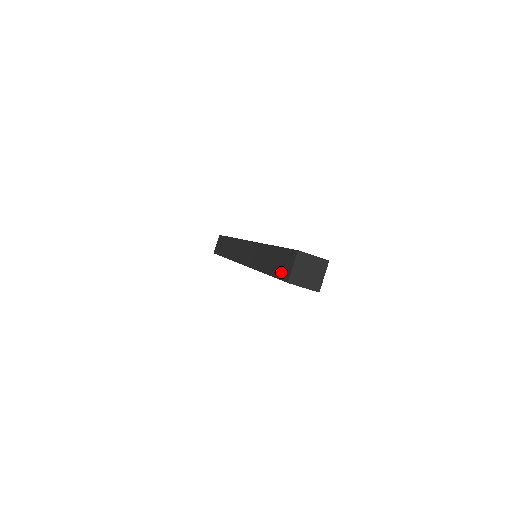
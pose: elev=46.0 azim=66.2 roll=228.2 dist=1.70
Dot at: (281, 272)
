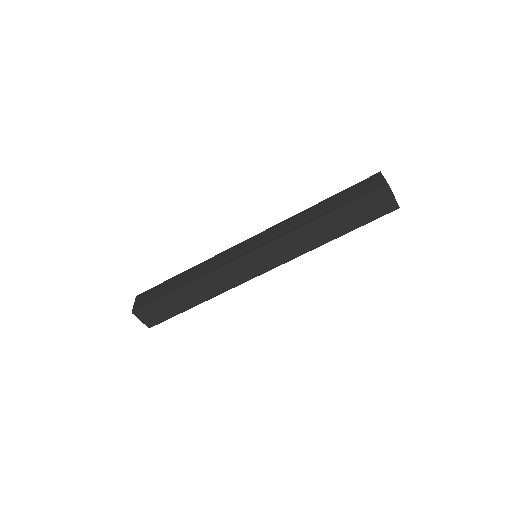
Dot at: (366, 191)
